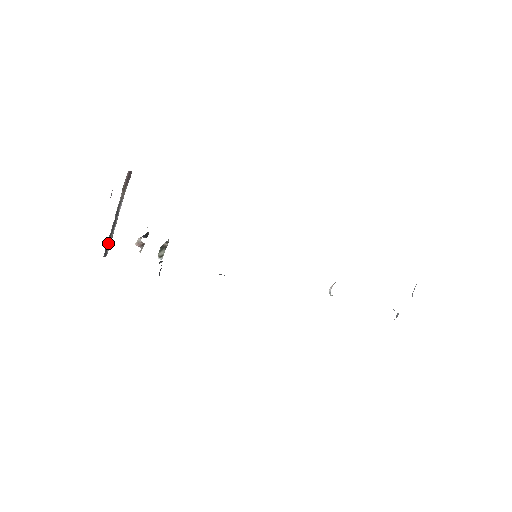
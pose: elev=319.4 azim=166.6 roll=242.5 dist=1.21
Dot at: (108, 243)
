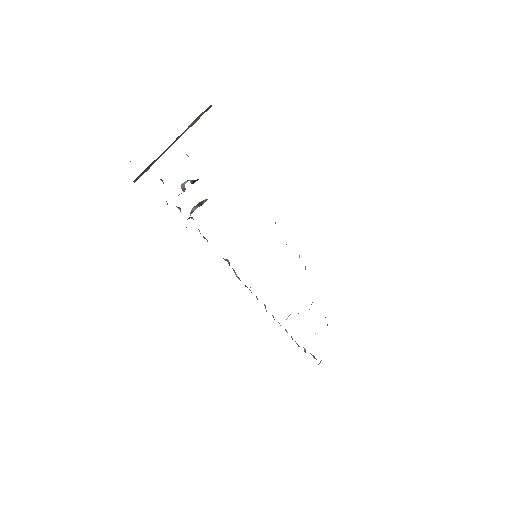
Dot at: (146, 168)
